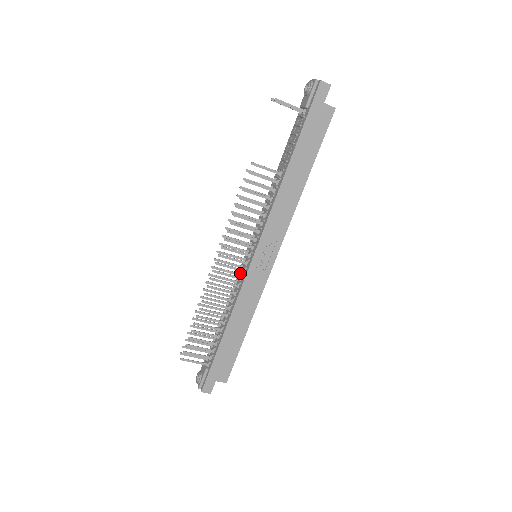
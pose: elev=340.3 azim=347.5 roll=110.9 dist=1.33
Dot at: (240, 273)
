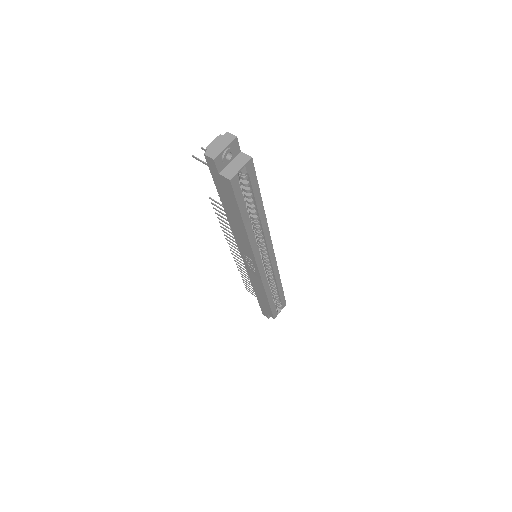
Dot at: occluded
